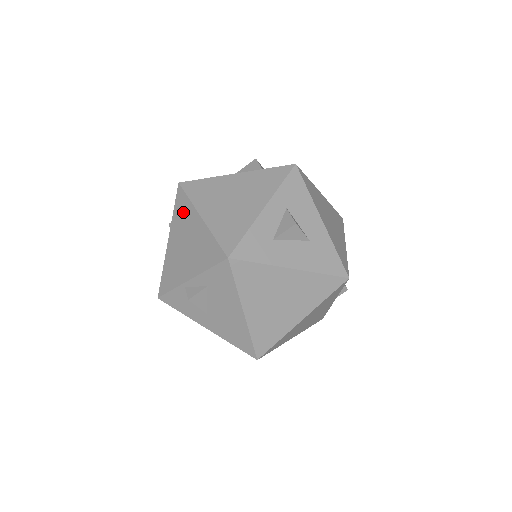
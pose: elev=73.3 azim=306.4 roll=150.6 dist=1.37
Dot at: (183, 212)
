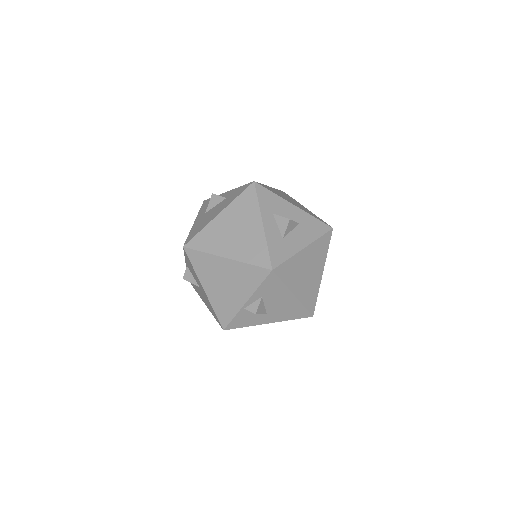
Dot at: (205, 264)
